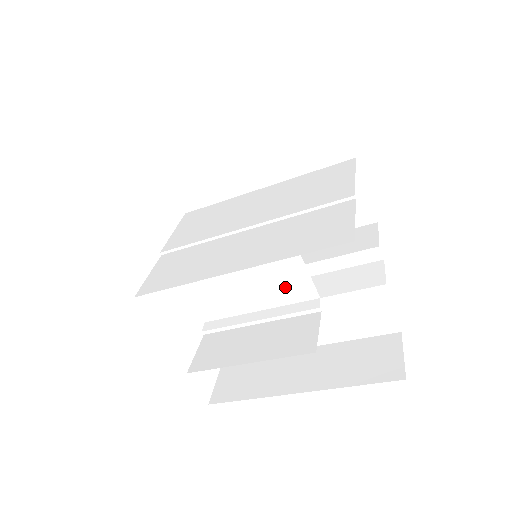
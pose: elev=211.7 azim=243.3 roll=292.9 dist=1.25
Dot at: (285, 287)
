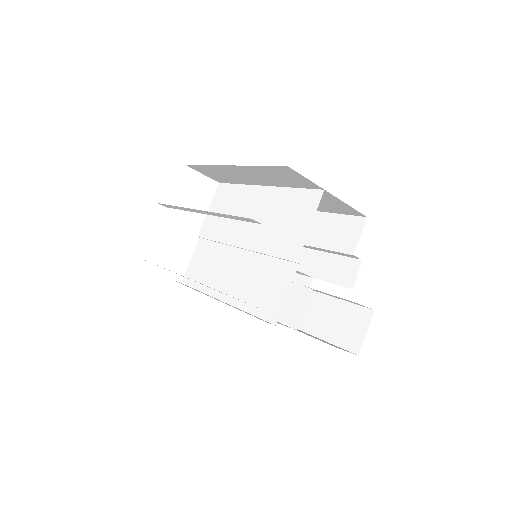
Dot at: occluded
